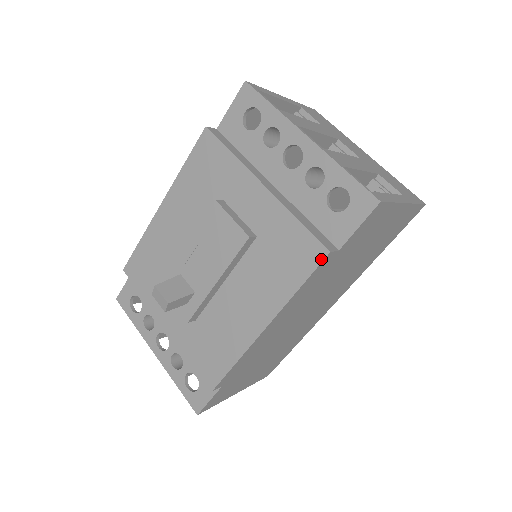
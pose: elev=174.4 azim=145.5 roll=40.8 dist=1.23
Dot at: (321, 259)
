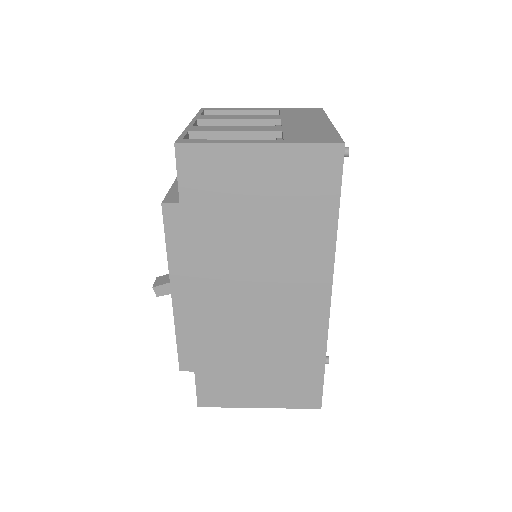
Dot at: (163, 213)
